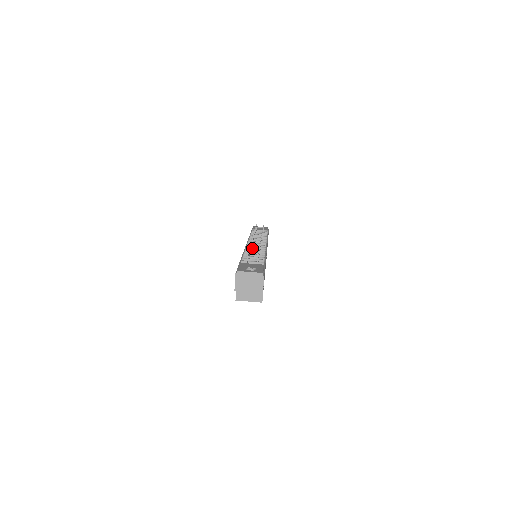
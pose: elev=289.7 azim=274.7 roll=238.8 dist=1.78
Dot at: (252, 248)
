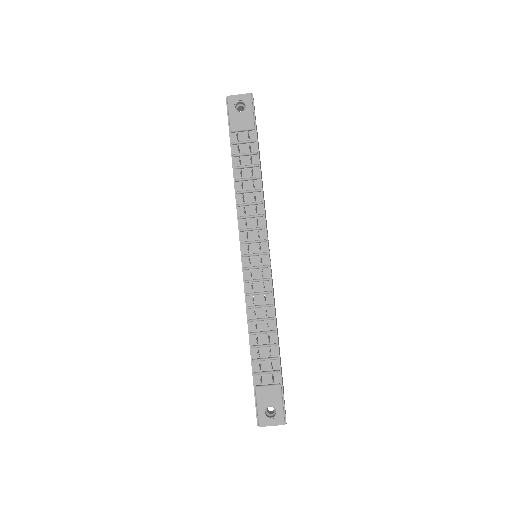
Dot at: (254, 294)
